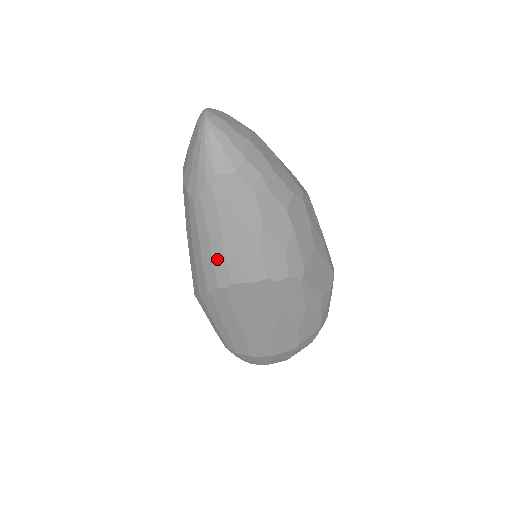
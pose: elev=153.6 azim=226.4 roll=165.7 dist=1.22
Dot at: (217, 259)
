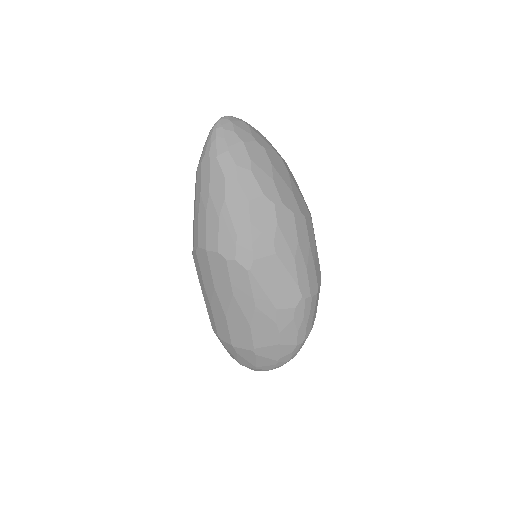
Dot at: (196, 224)
